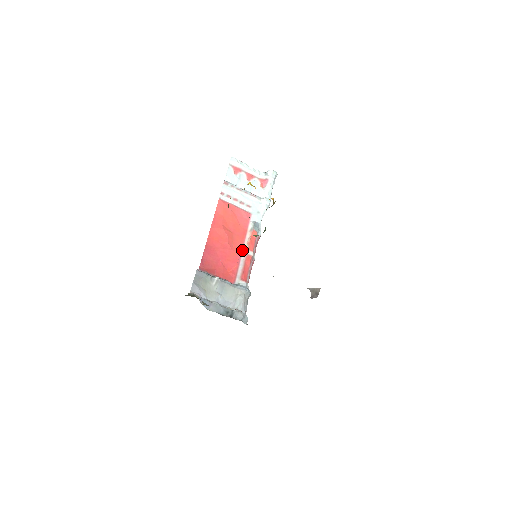
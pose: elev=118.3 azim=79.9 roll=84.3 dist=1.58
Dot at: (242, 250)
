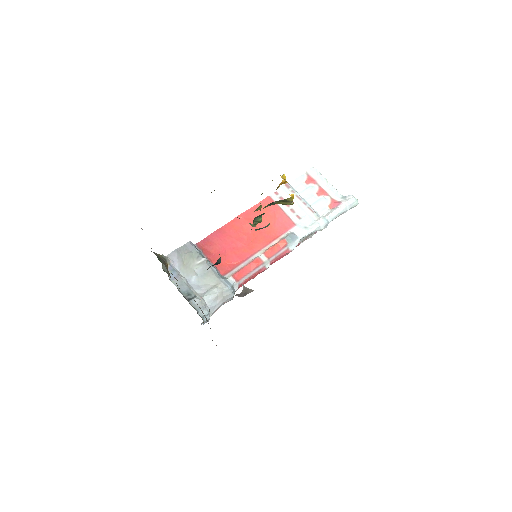
Dot at: (258, 251)
